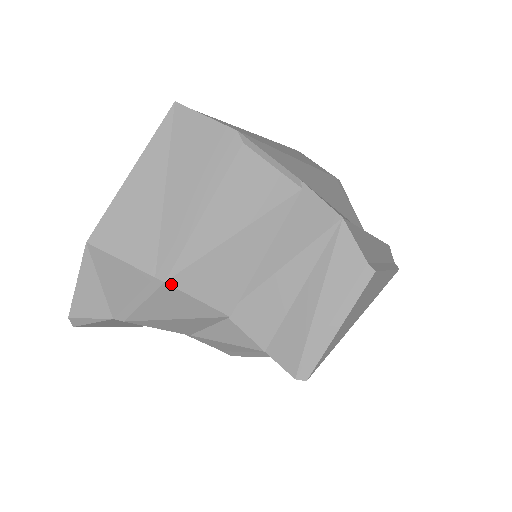
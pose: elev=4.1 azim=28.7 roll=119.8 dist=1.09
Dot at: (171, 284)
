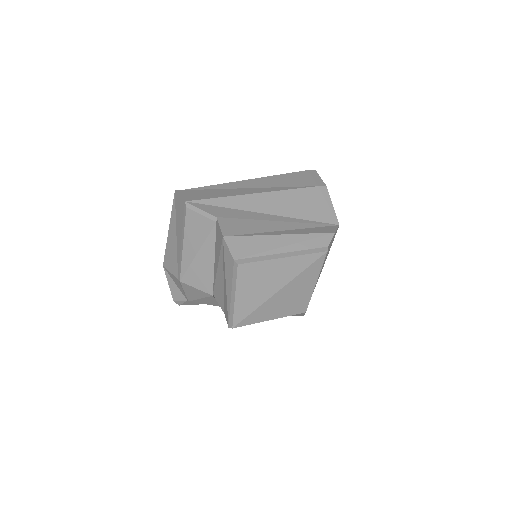
Dot at: (183, 282)
